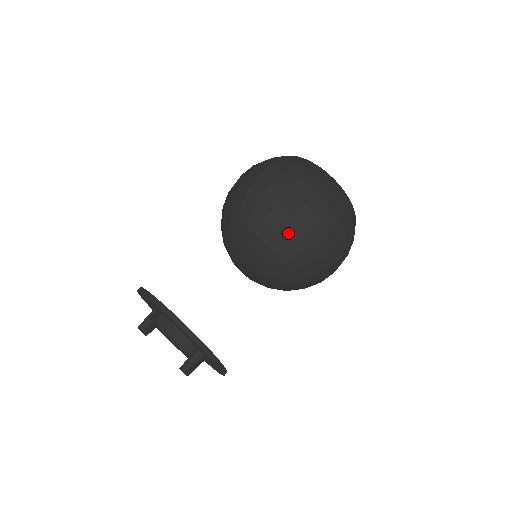
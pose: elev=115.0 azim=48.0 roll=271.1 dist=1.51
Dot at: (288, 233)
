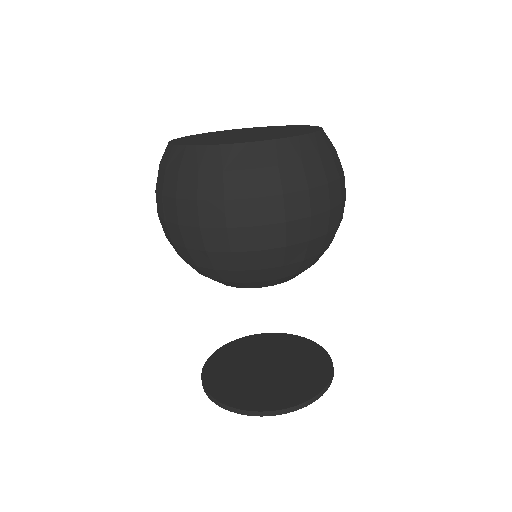
Dot at: (295, 258)
